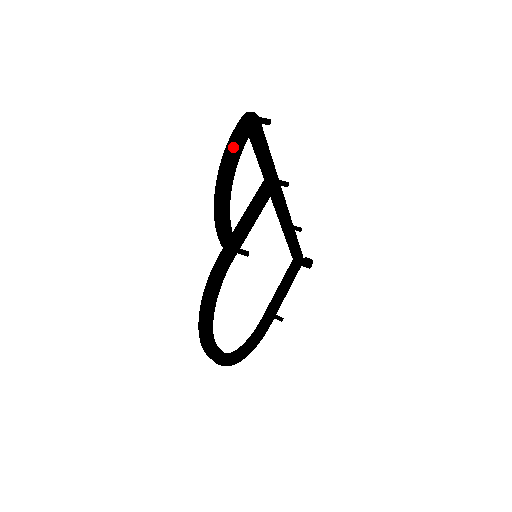
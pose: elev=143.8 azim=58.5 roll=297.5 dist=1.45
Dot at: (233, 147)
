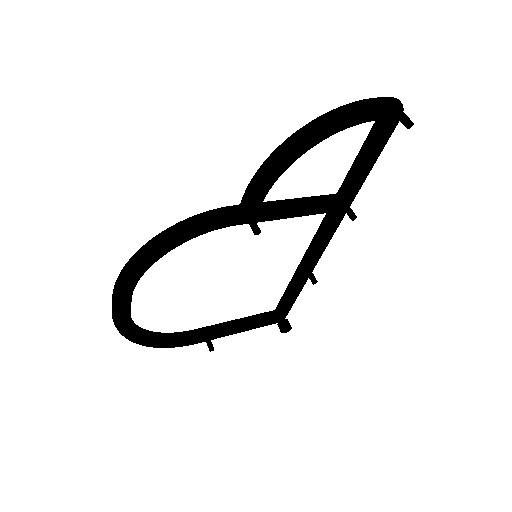
Dot at: (356, 108)
